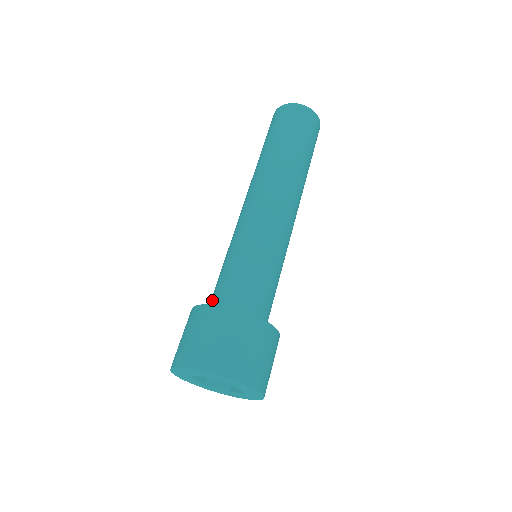
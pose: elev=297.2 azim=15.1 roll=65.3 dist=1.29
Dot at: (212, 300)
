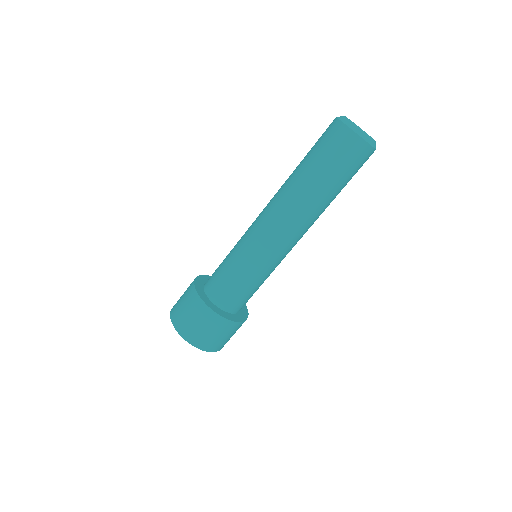
Dot at: (209, 282)
